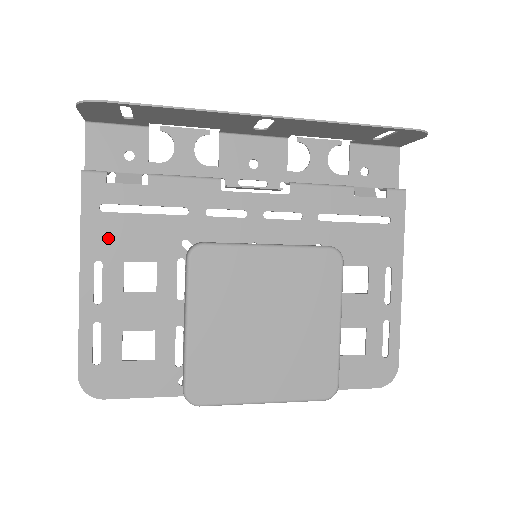
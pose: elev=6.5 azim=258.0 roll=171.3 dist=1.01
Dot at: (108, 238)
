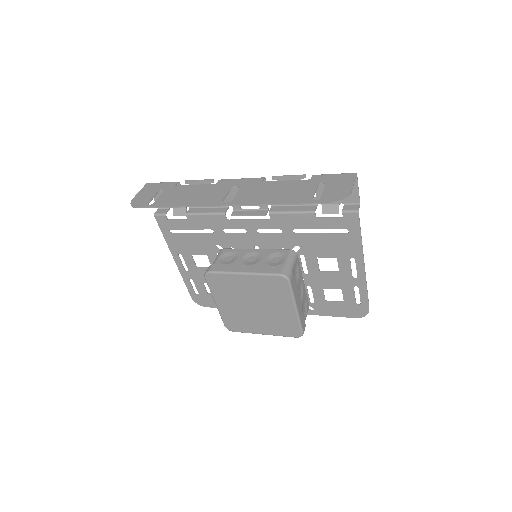
Dot at: (179, 244)
